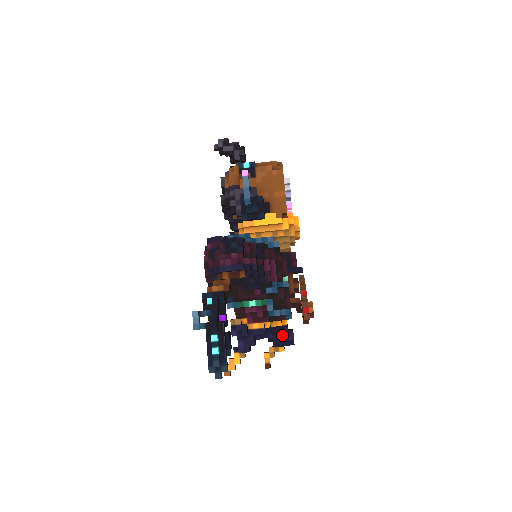
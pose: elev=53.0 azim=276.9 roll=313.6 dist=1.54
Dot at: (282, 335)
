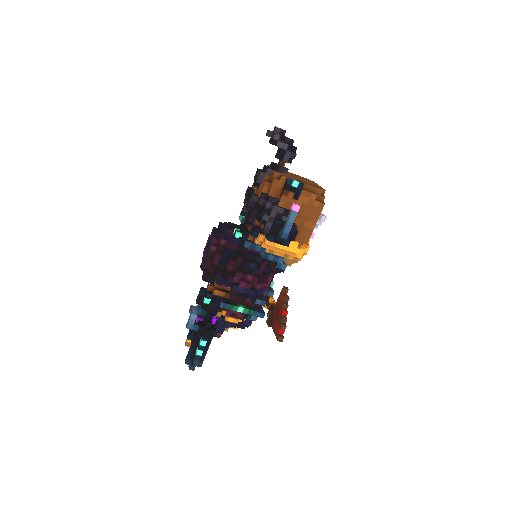
Dot at: (244, 322)
